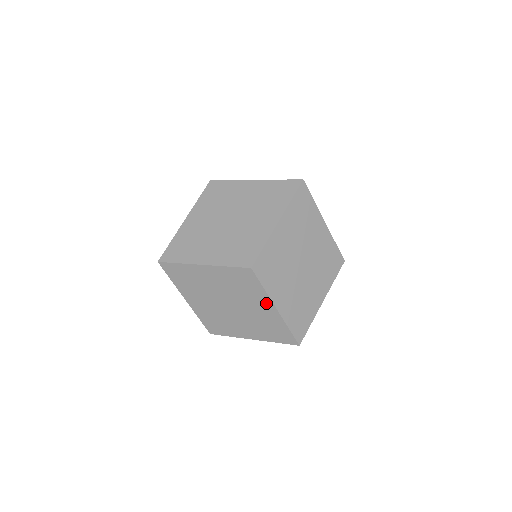
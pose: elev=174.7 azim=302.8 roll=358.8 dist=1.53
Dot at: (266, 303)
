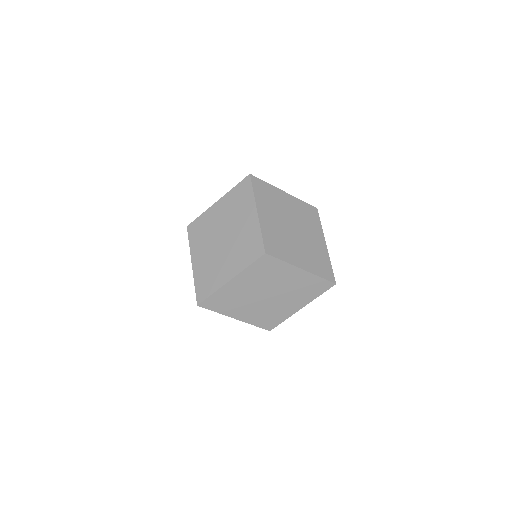
Dot at: (292, 271)
